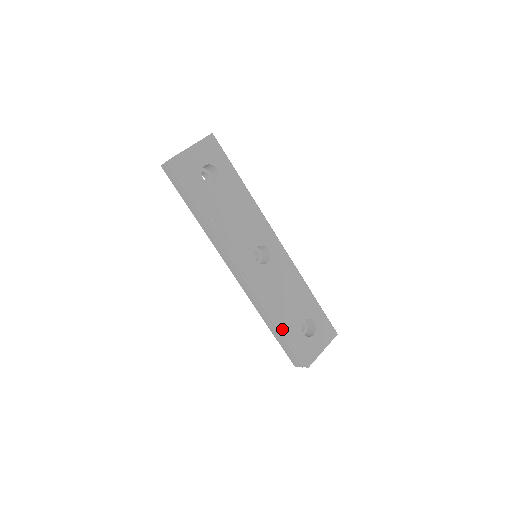
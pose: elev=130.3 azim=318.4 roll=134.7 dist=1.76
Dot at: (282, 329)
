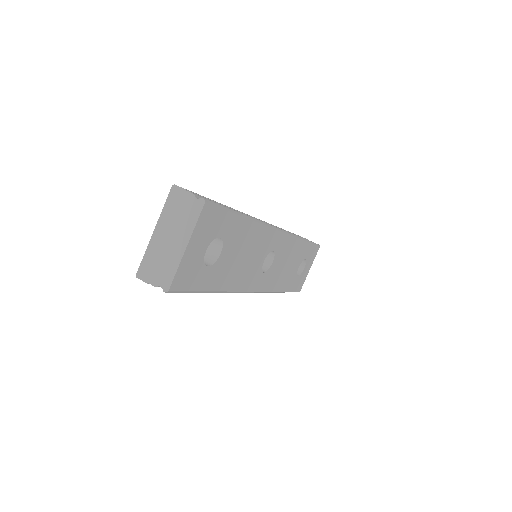
Dot at: (283, 292)
